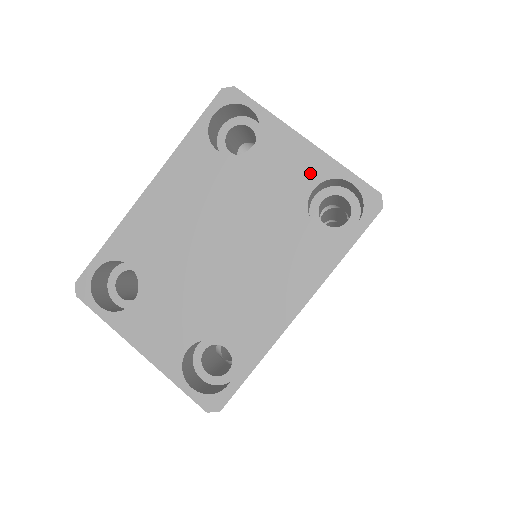
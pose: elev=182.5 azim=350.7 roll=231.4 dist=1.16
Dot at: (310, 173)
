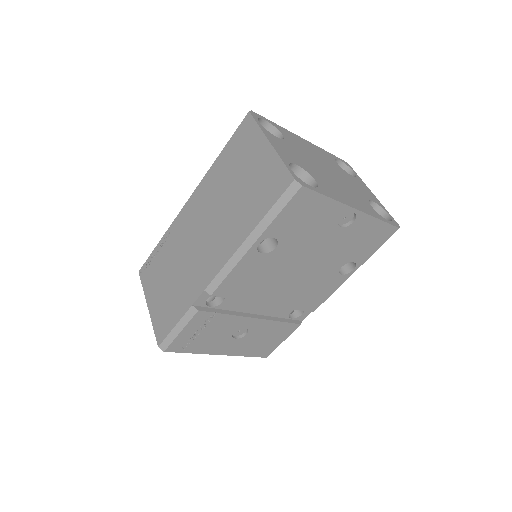
Dot at: (372, 198)
